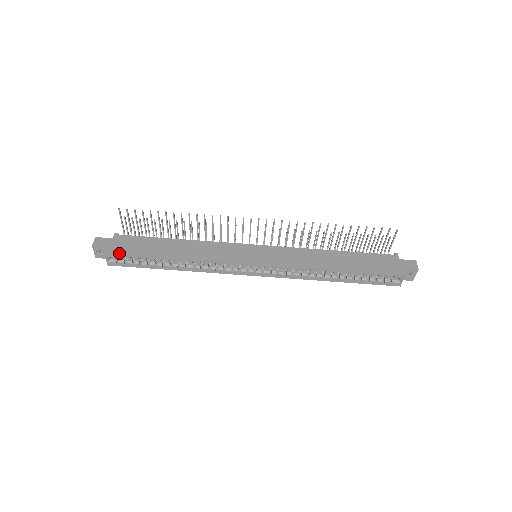
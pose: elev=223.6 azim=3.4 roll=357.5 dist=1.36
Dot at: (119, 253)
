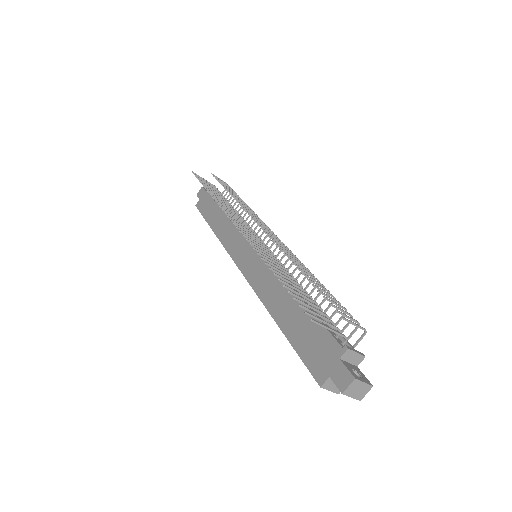
Dot at: (199, 209)
